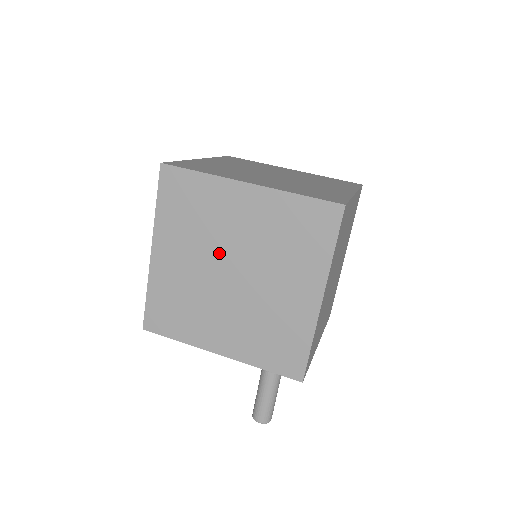
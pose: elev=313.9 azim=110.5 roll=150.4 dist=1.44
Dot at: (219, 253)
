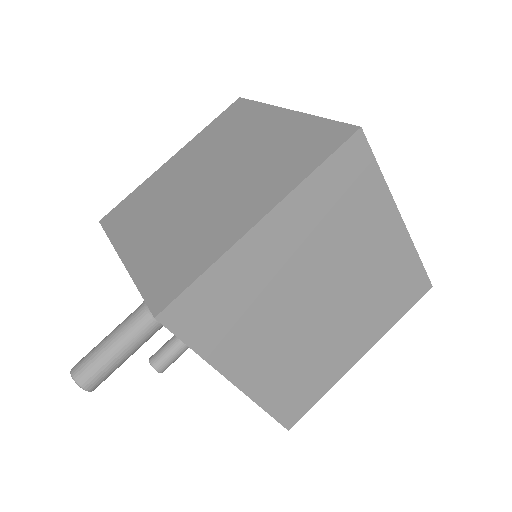
Dot at: (214, 163)
